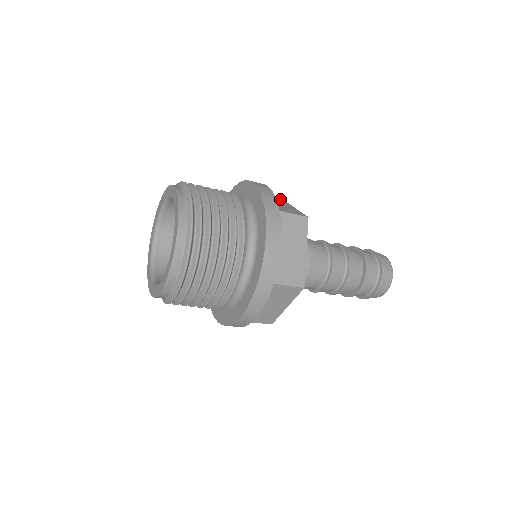
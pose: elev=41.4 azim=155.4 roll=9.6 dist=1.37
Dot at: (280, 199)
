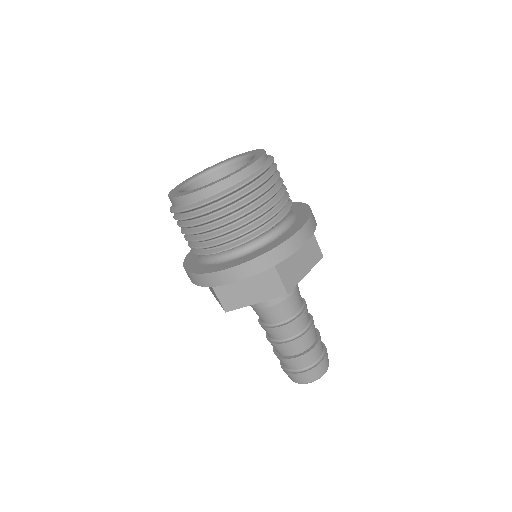
Dot at: occluded
